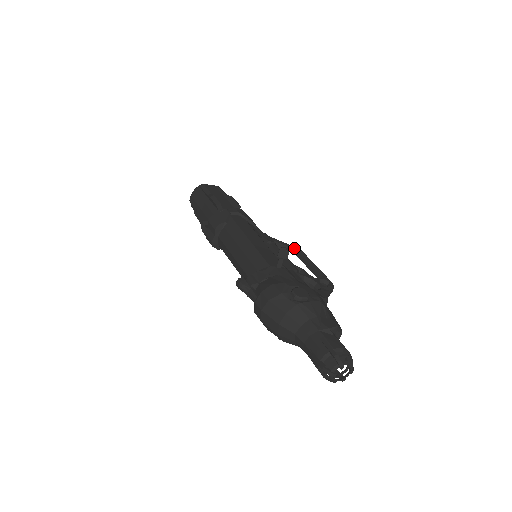
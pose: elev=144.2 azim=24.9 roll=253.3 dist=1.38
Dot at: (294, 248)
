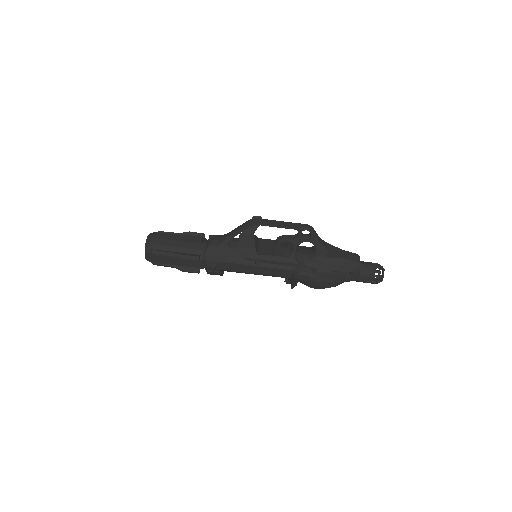
Dot at: occluded
